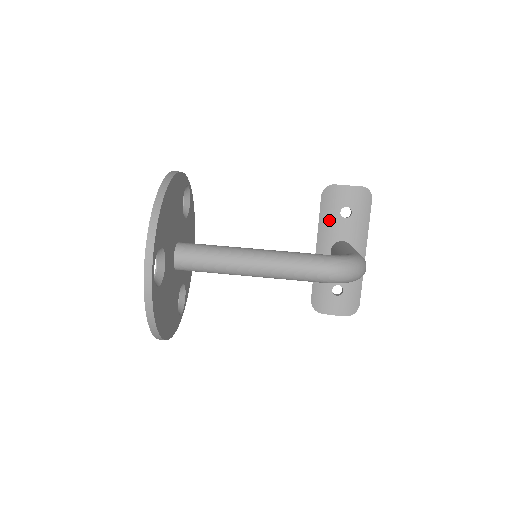
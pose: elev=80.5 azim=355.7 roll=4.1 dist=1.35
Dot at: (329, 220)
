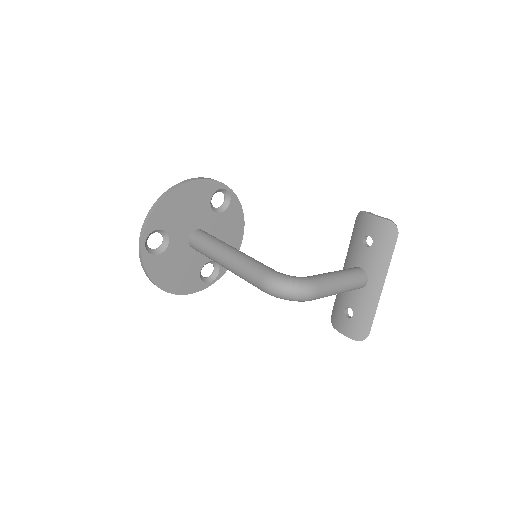
Dot at: (355, 244)
